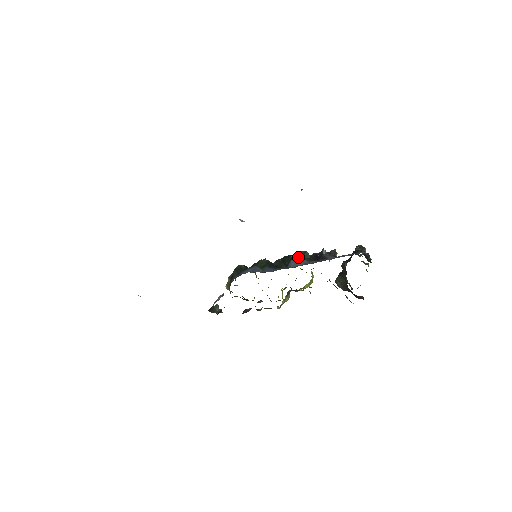
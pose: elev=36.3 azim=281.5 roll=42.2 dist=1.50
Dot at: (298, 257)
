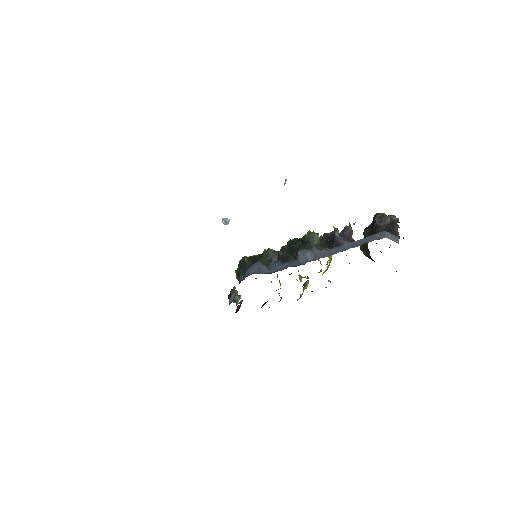
Dot at: (306, 245)
